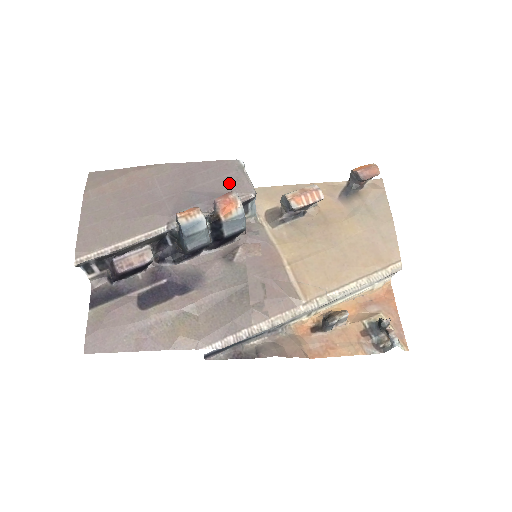
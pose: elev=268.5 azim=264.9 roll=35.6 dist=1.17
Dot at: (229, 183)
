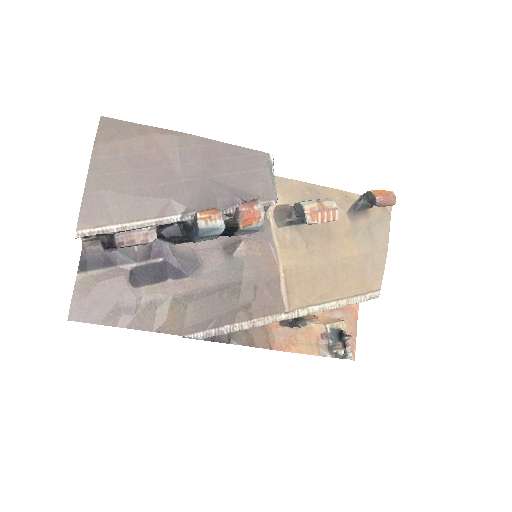
Dot at: (254, 181)
